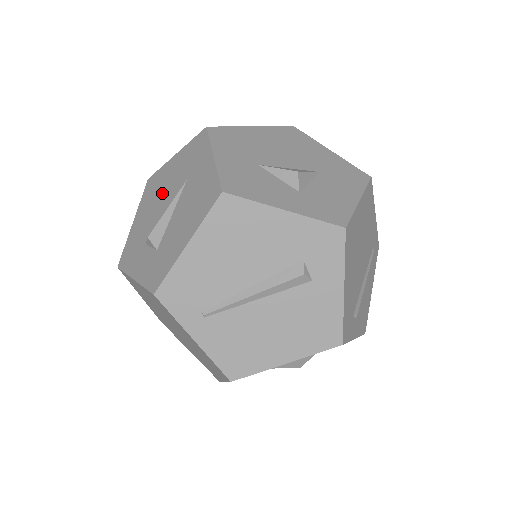
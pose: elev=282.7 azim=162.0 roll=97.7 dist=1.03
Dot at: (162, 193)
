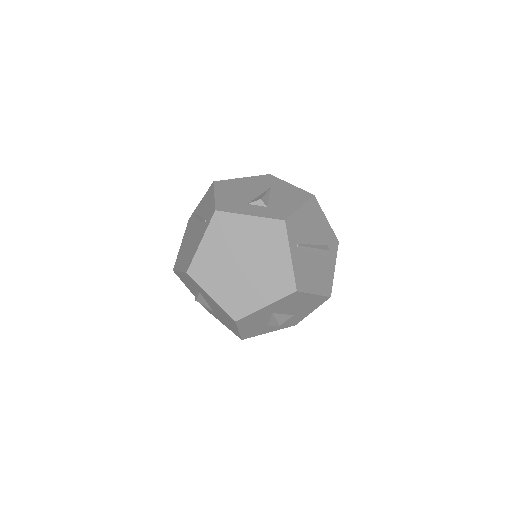
Dot at: (245, 188)
